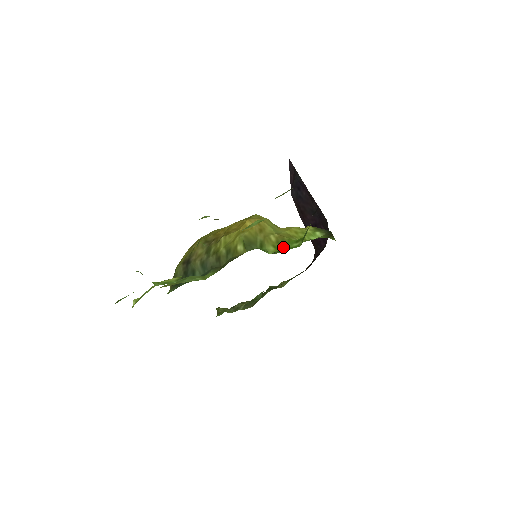
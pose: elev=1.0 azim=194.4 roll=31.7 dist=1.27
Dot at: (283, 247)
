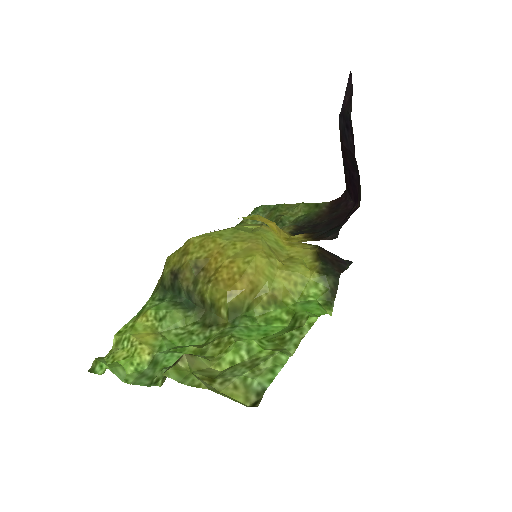
Dot at: (273, 309)
